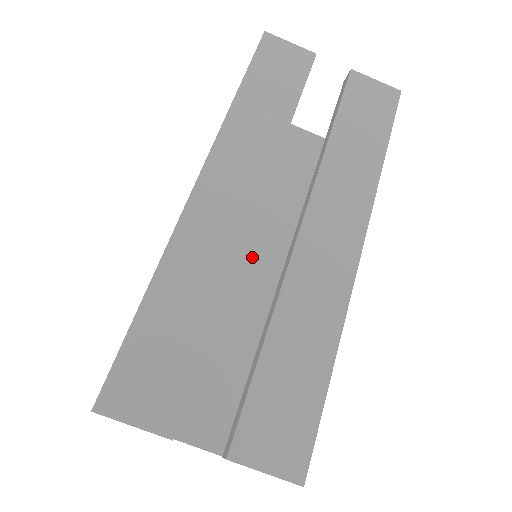
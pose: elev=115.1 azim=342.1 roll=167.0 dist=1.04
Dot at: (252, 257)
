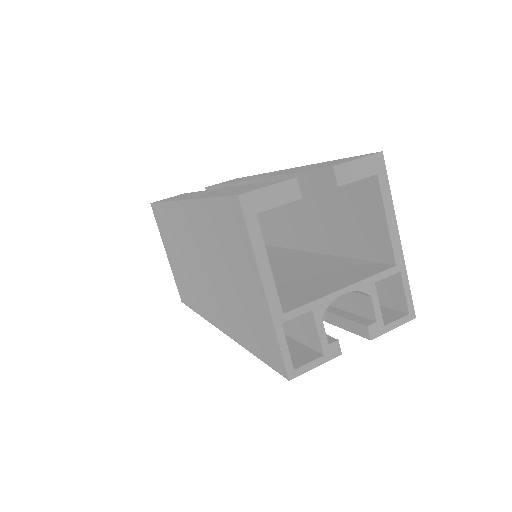
Dot at: occluded
